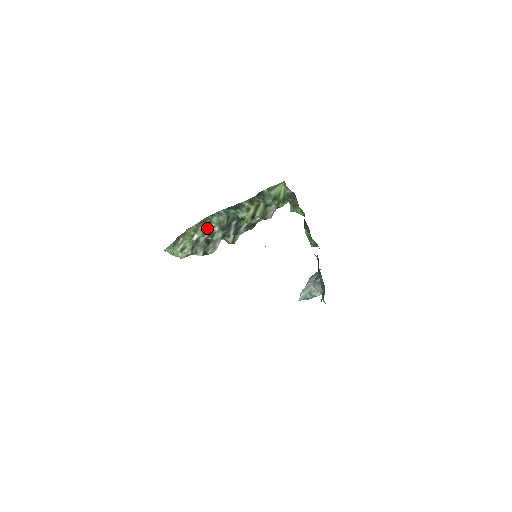
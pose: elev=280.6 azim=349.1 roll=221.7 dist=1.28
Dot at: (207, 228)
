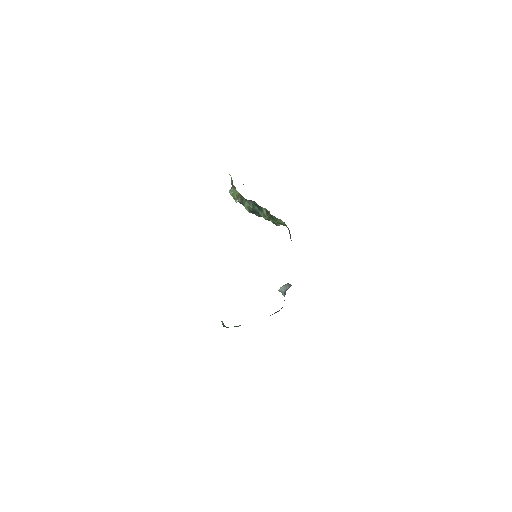
Dot at: (242, 203)
